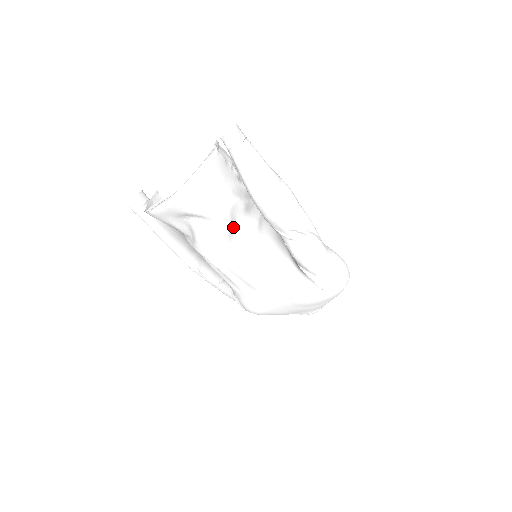
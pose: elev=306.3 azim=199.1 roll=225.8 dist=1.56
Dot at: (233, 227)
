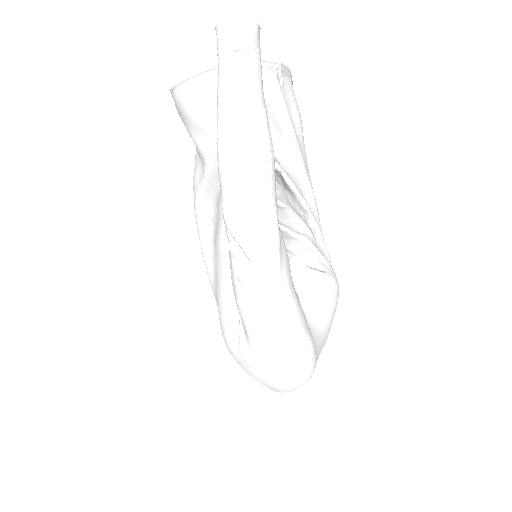
Dot at: (215, 184)
